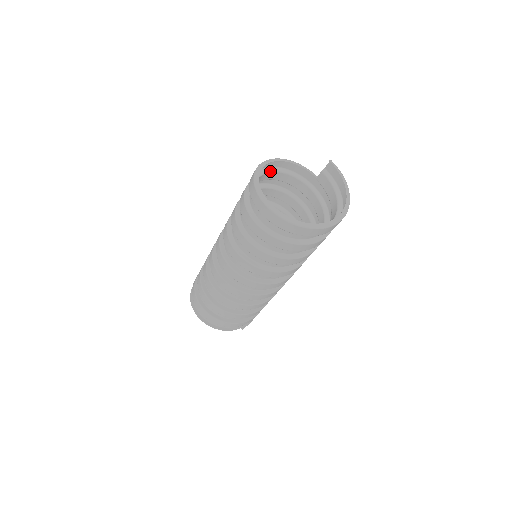
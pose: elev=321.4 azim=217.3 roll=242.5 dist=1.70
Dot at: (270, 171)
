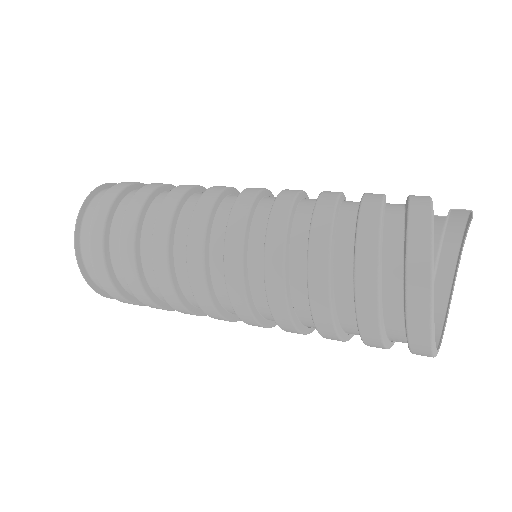
Dot at: (406, 220)
